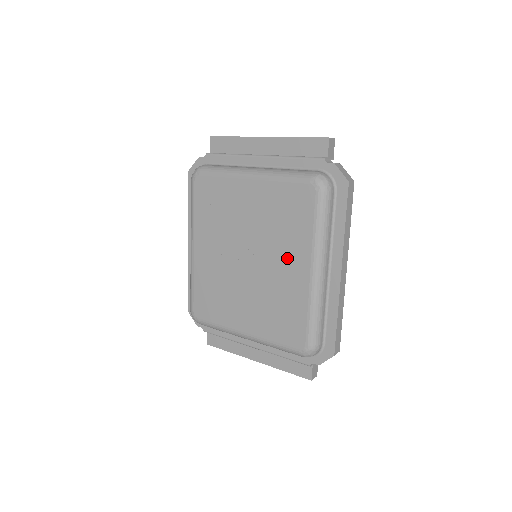
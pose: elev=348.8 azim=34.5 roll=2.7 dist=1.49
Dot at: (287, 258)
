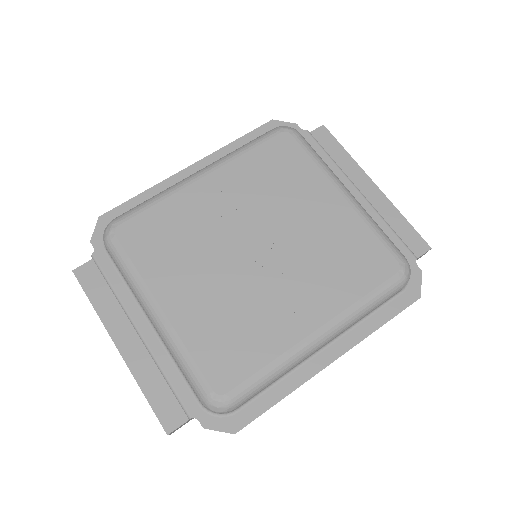
Dot at: (304, 293)
